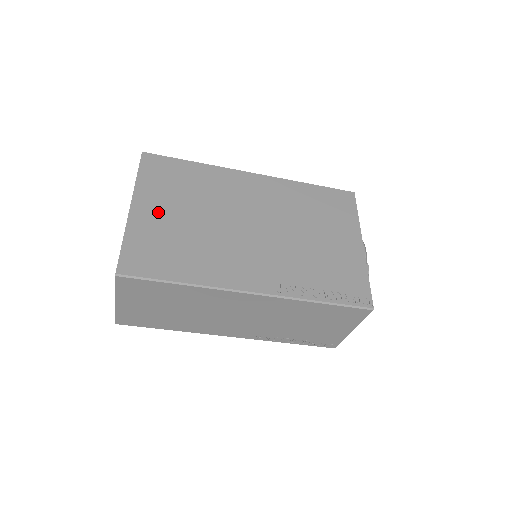
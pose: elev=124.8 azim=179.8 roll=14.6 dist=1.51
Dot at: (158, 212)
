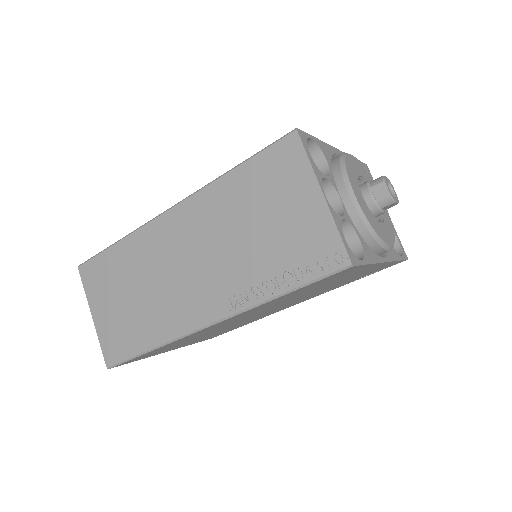
Dot at: occluded
